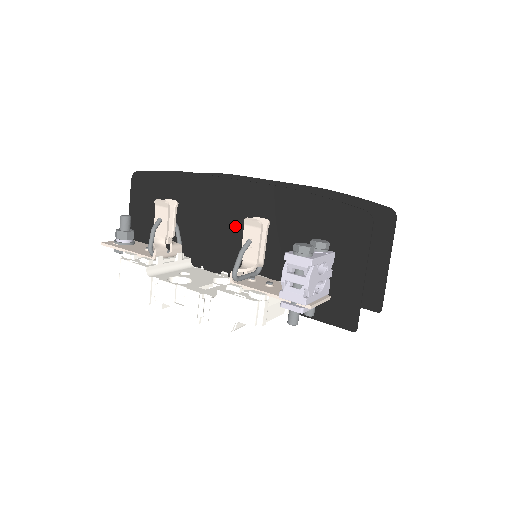
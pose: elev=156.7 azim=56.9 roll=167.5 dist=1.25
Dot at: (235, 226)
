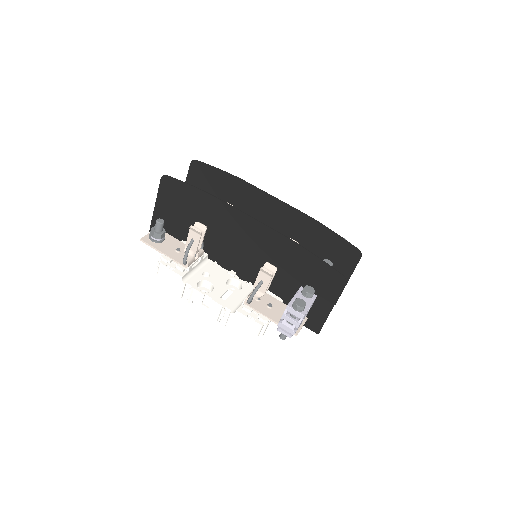
Dot at: (247, 247)
